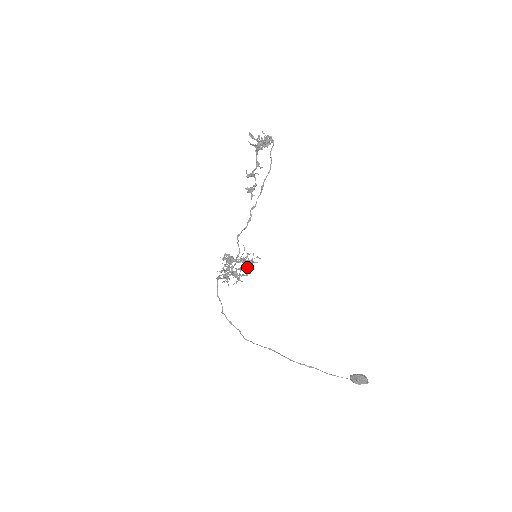
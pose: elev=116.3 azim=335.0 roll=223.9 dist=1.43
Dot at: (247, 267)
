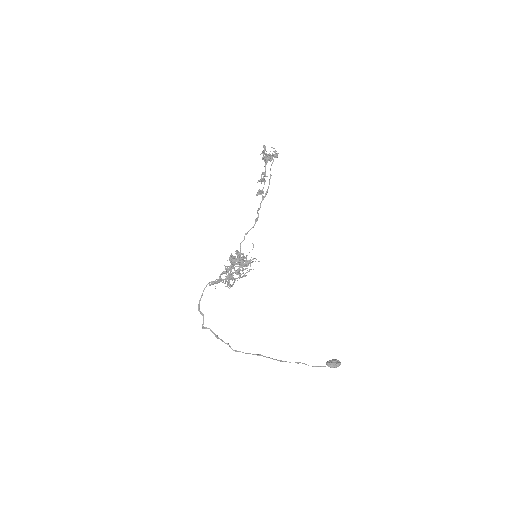
Dot at: (246, 268)
